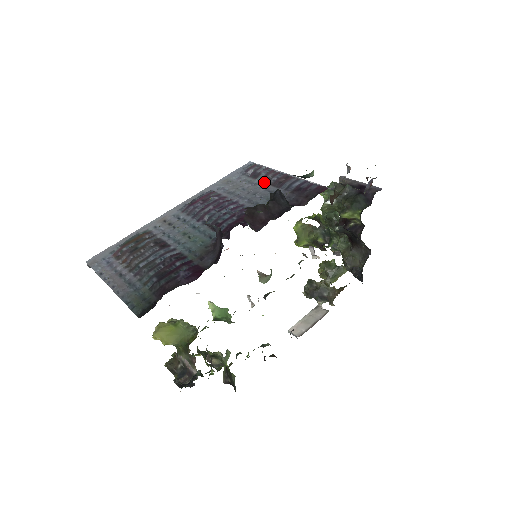
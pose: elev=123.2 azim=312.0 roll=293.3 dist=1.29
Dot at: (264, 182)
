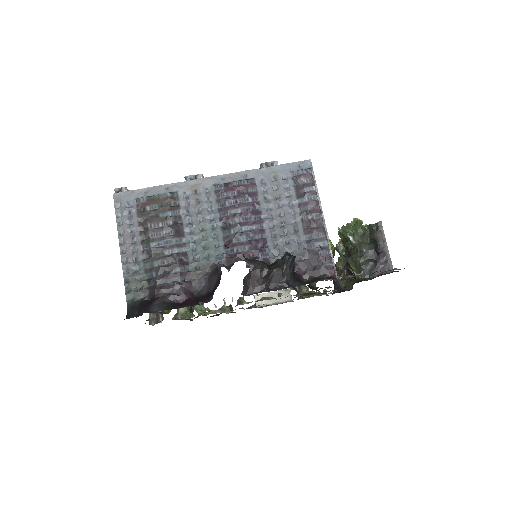
Dot at: (300, 211)
